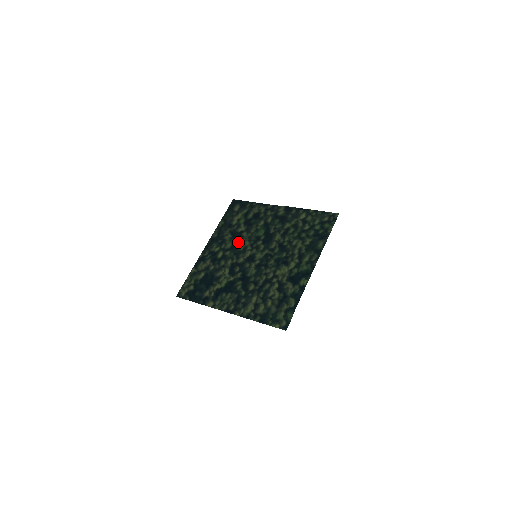
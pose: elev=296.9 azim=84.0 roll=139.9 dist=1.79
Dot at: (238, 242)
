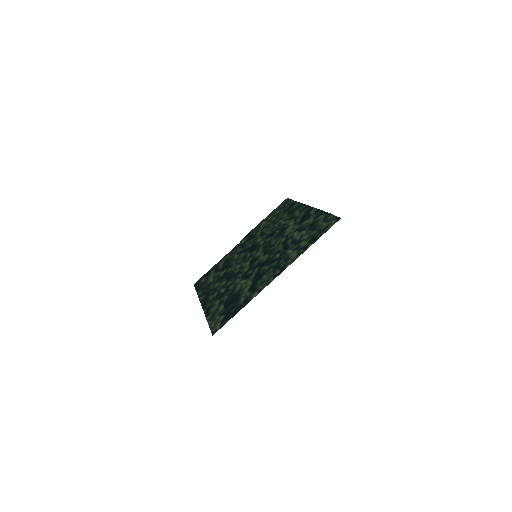
Dot at: (230, 274)
